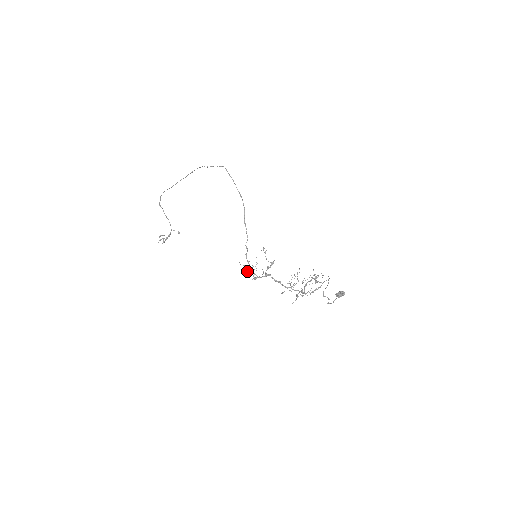
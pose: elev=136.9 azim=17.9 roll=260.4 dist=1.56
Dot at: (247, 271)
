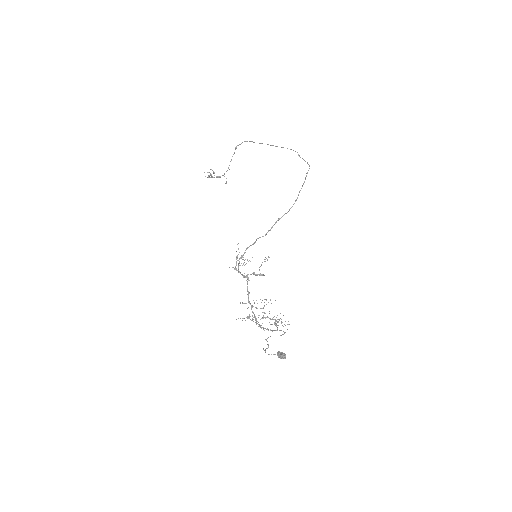
Dot at: (236, 258)
